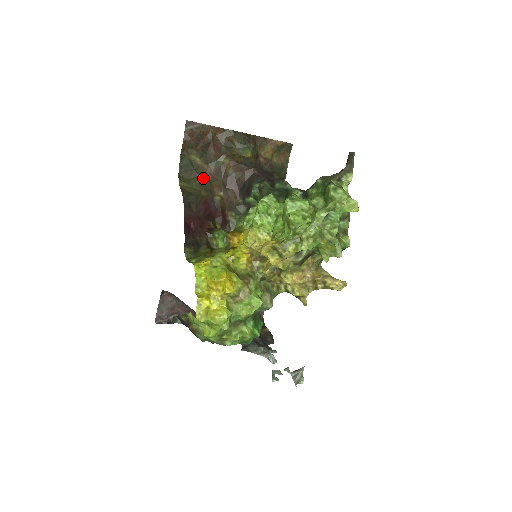
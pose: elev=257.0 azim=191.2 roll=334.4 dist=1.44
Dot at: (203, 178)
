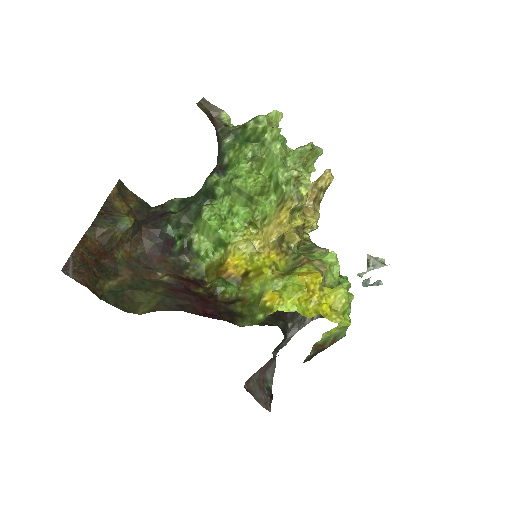
Dot at: (137, 286)
